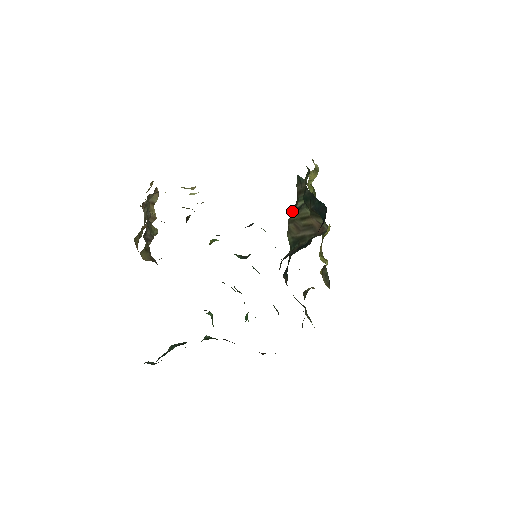
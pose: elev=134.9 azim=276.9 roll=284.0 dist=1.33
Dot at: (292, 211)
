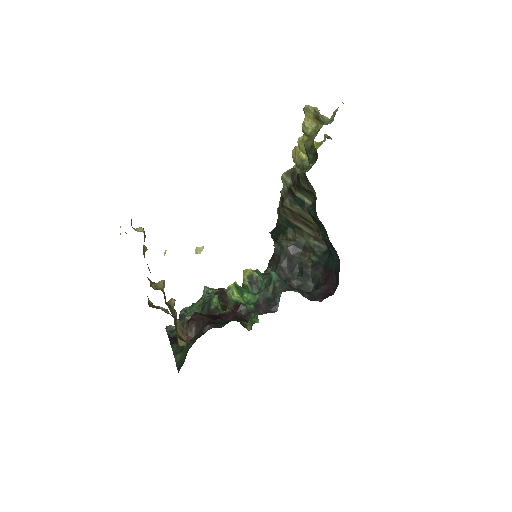
Dot at: (286, 183)
